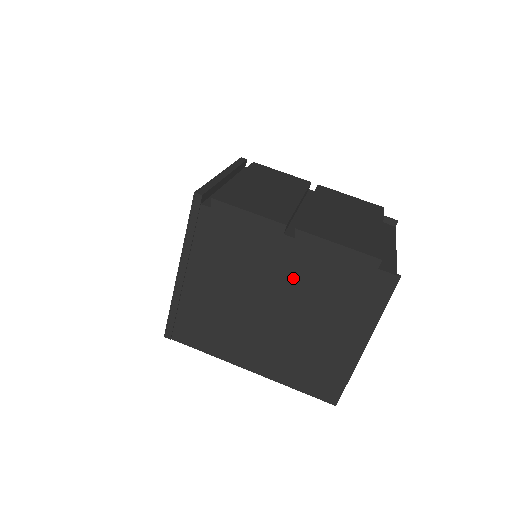
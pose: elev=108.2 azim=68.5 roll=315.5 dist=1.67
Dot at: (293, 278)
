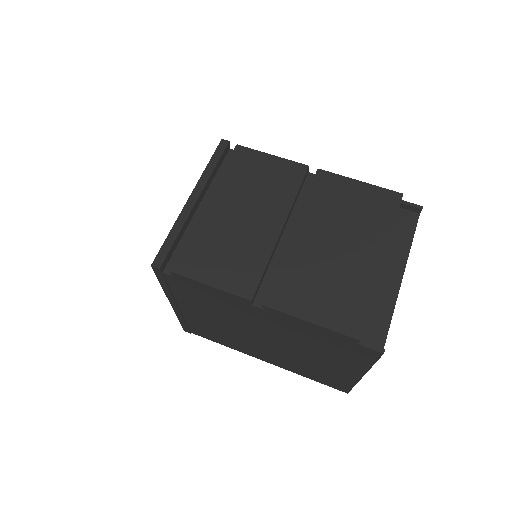
Dot at: (275, 329)
